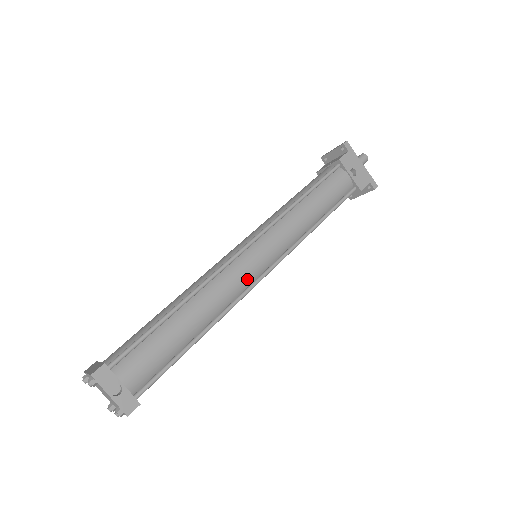
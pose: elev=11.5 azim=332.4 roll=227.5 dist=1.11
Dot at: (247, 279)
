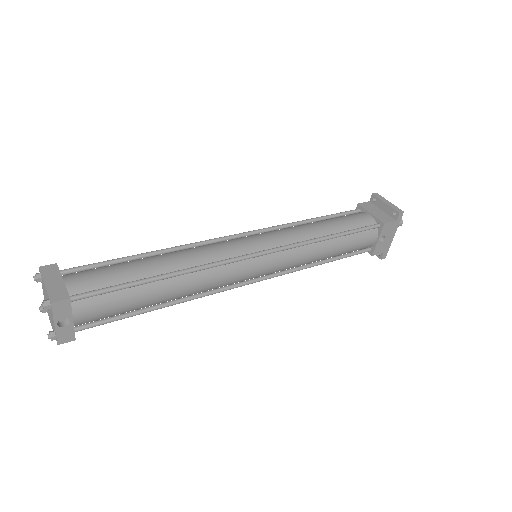
Dot at: (235, 281)
